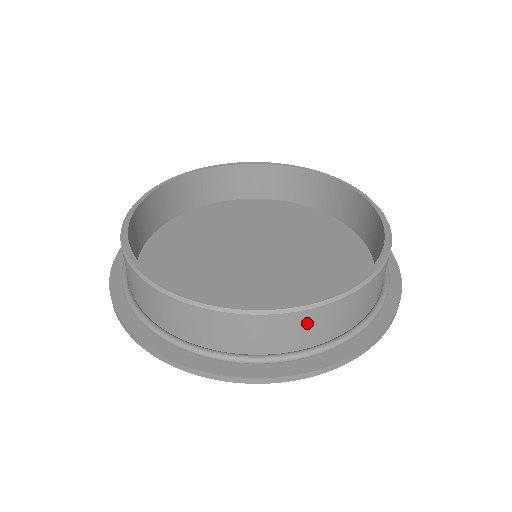
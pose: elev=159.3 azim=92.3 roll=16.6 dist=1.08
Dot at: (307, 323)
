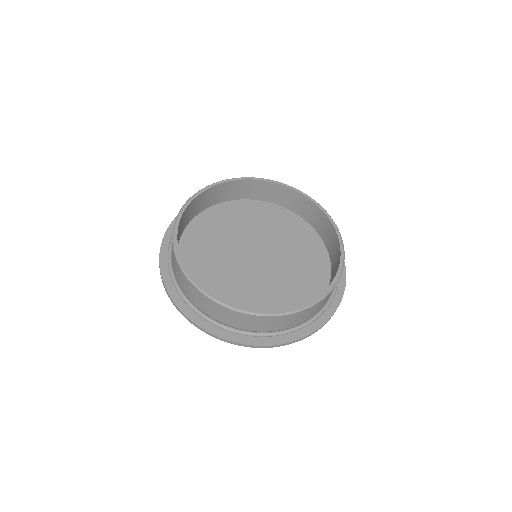
Dot at: (237, 317)
